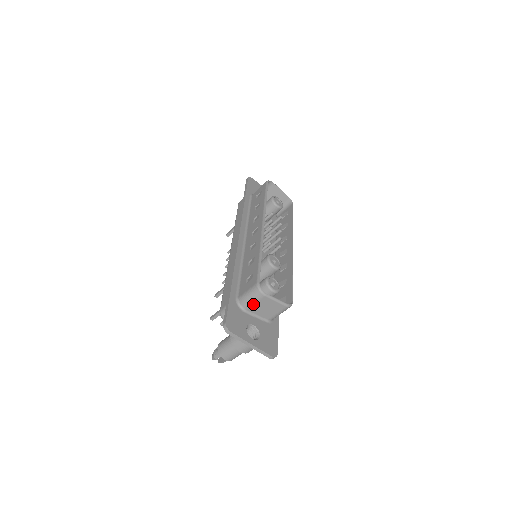
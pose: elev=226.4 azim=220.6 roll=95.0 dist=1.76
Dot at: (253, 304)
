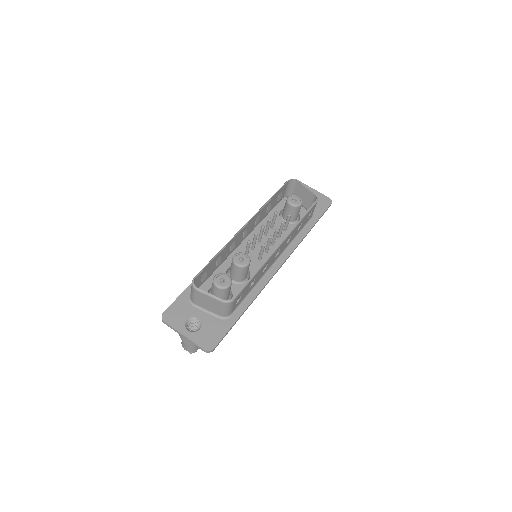
Dot at: (195, 298)
